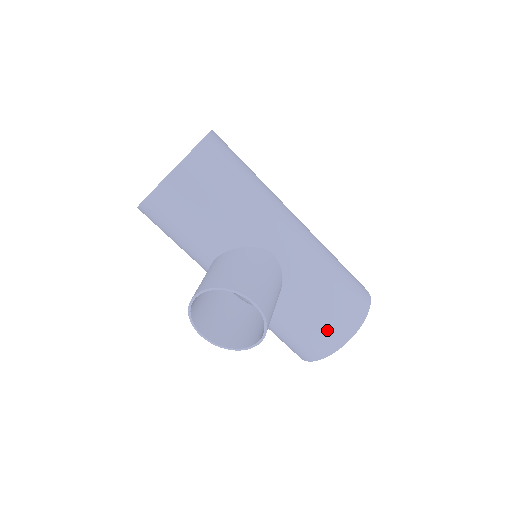
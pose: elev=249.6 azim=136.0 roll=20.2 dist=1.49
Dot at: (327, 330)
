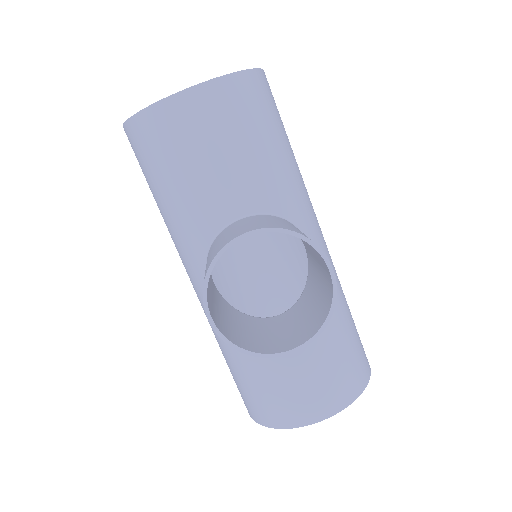
Dot at: (337, 376)
